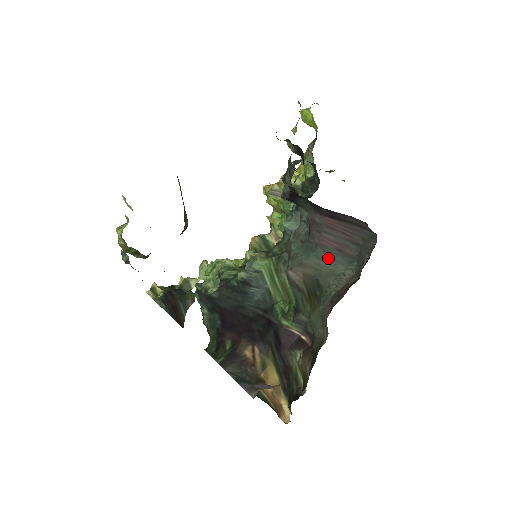
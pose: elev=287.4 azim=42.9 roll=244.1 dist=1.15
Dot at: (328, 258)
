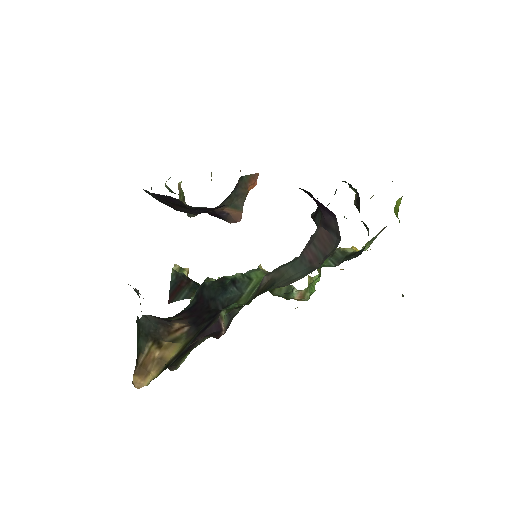
Dot at: (298, 267)
